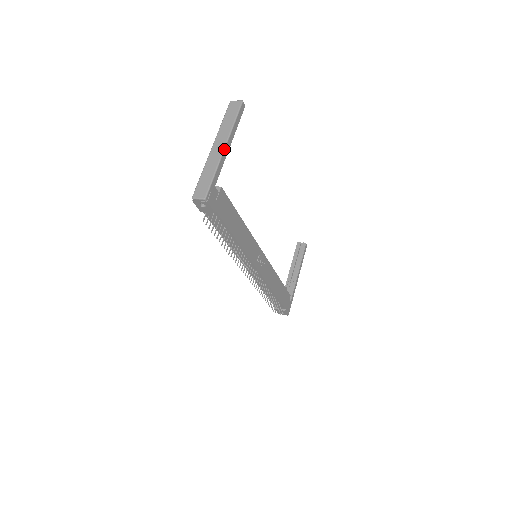
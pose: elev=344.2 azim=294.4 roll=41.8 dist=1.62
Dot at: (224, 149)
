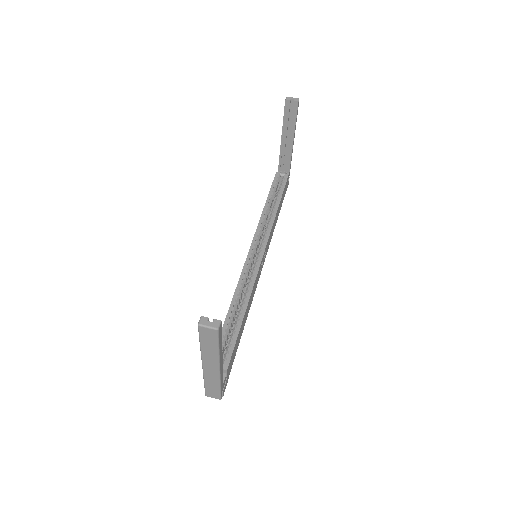
Dot at: (219, 371)
